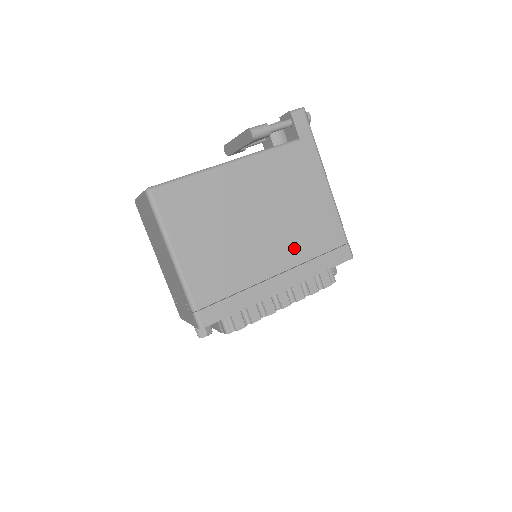
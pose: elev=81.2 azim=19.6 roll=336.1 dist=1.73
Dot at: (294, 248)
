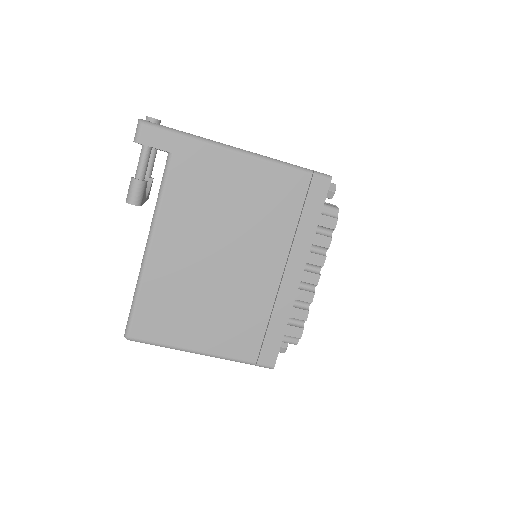
Dot at: (272, 238)
